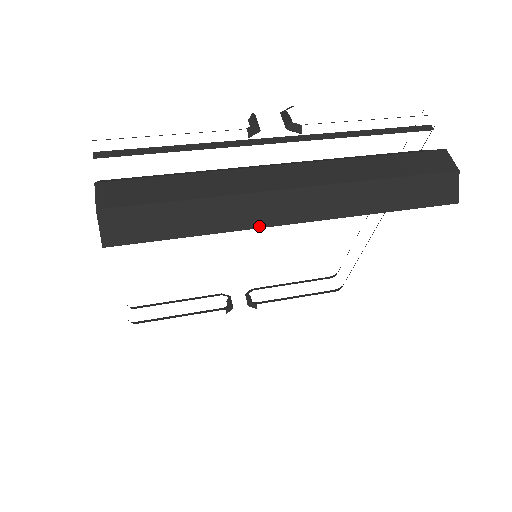
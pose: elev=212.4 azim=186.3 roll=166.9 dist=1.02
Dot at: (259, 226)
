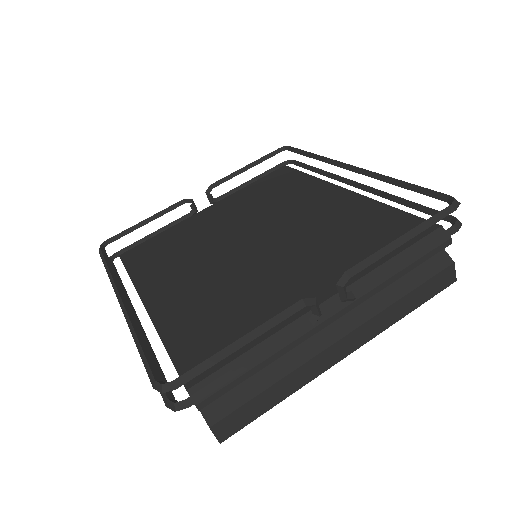
Dot at: occluded
